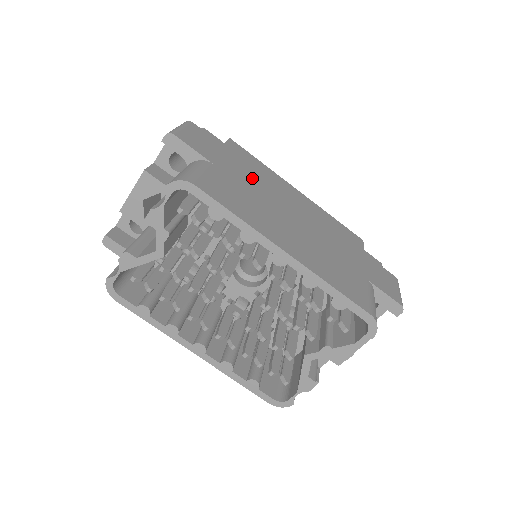
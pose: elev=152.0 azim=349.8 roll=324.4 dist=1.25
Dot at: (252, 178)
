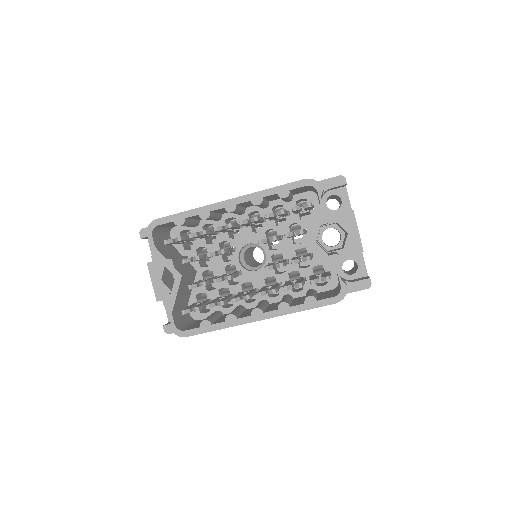
Dot at: occluded
